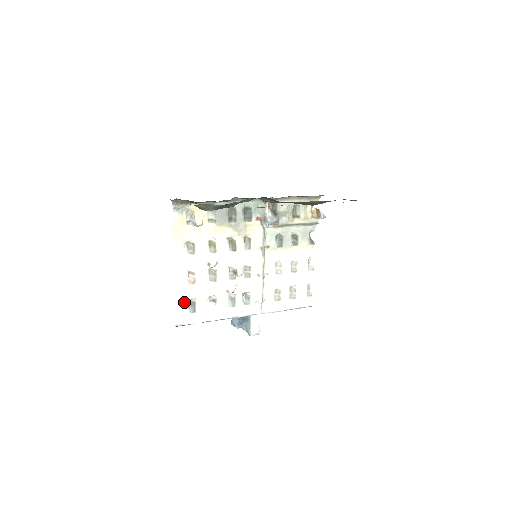
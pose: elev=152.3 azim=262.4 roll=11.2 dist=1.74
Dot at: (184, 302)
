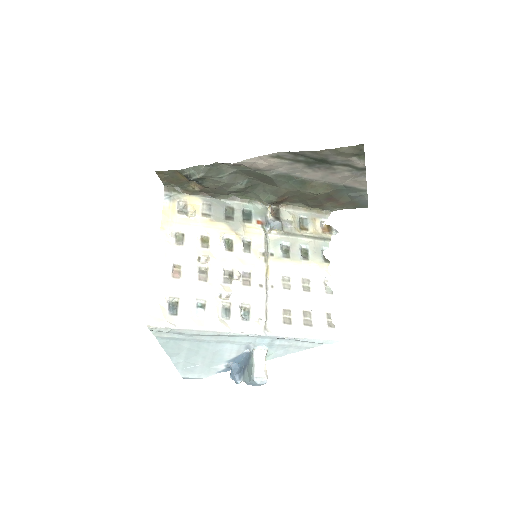
Dot at: (164, 298)
